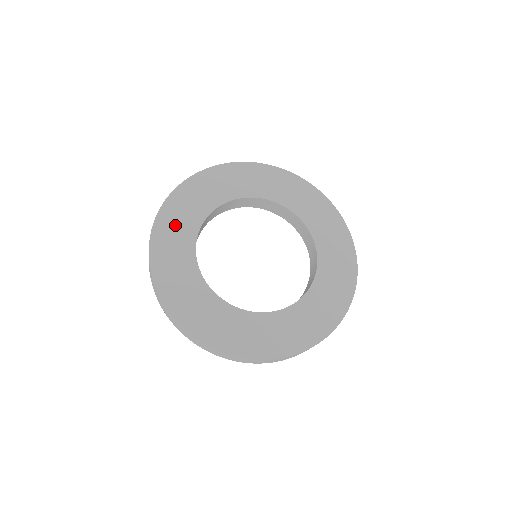
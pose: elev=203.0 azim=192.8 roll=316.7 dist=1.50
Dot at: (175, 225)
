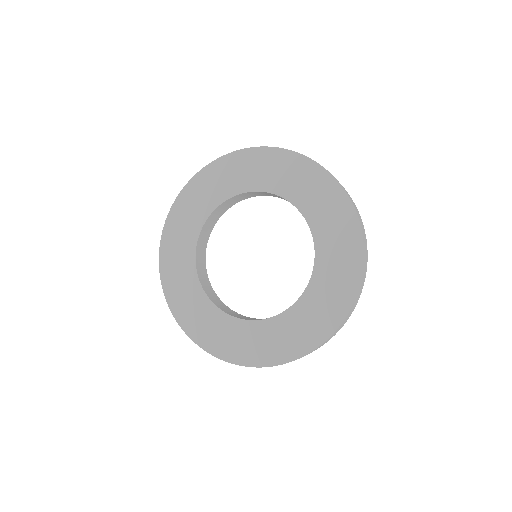
Dot at: (208, 187)
